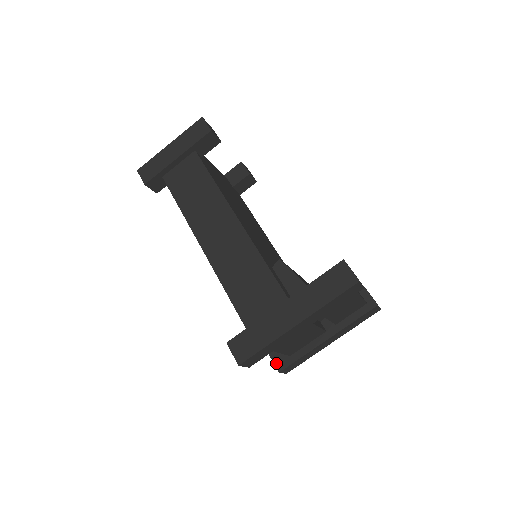
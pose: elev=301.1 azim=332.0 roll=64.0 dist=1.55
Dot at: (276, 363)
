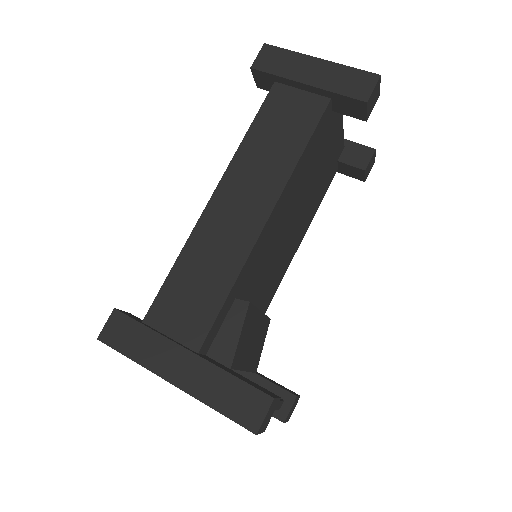
Dot at: occluded
